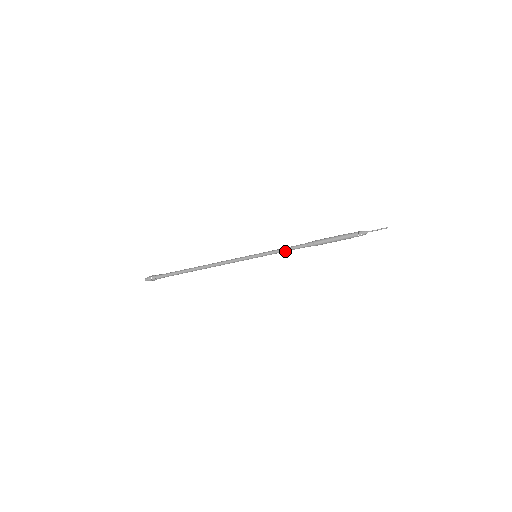
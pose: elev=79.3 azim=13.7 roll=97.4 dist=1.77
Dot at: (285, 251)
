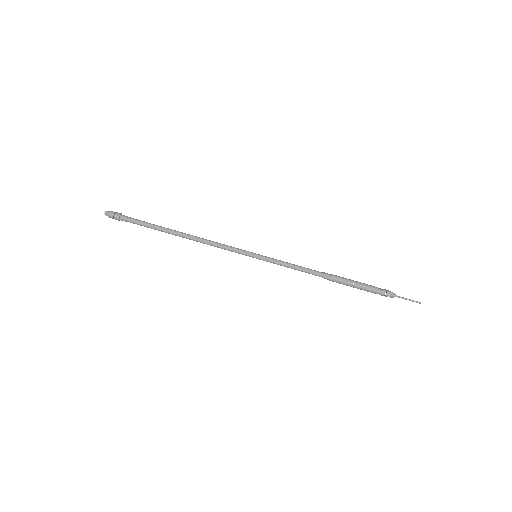
Dot at: (293, 268)
